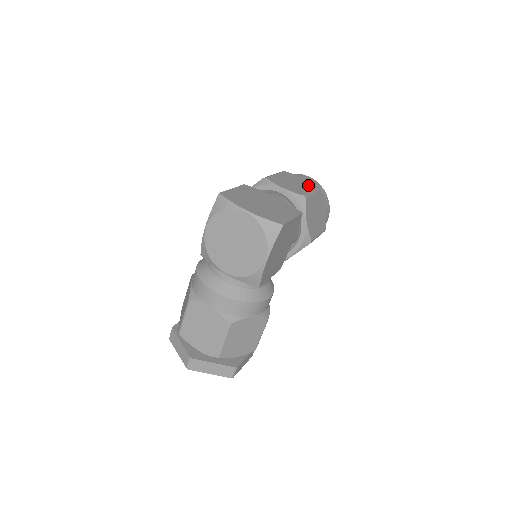
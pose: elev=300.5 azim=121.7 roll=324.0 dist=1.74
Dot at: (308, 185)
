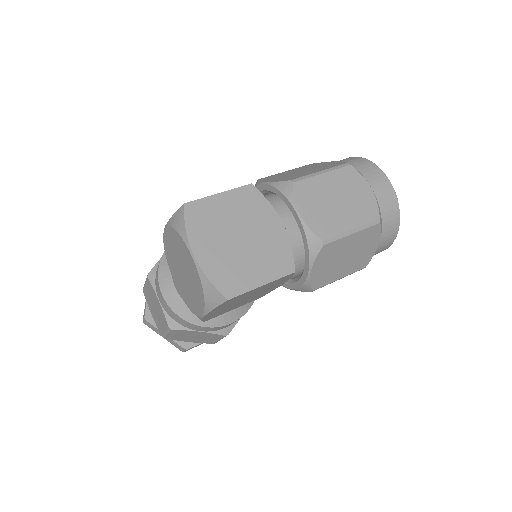
Dot at: (361, 211)
